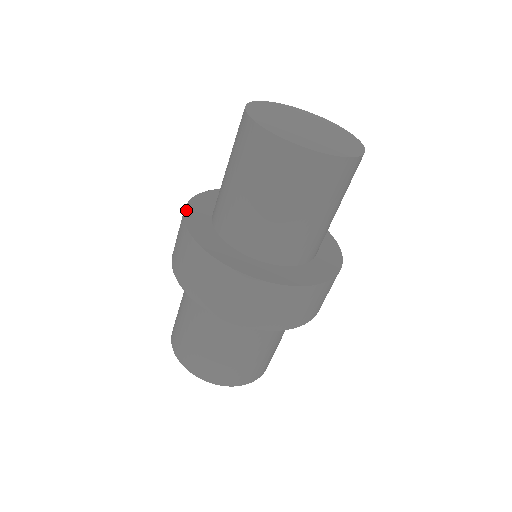
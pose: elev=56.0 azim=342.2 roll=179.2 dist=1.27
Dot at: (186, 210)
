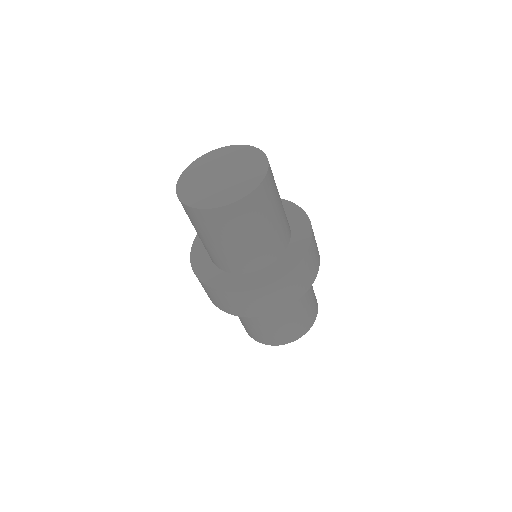
Dot at: (195, 239)
